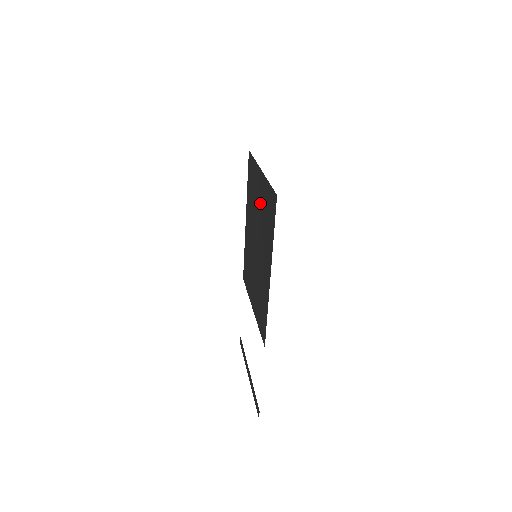
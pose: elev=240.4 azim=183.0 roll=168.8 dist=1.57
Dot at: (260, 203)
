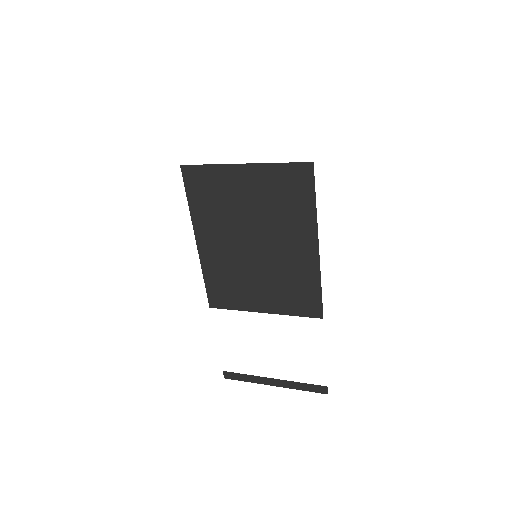
Dot at: (254, 197)
